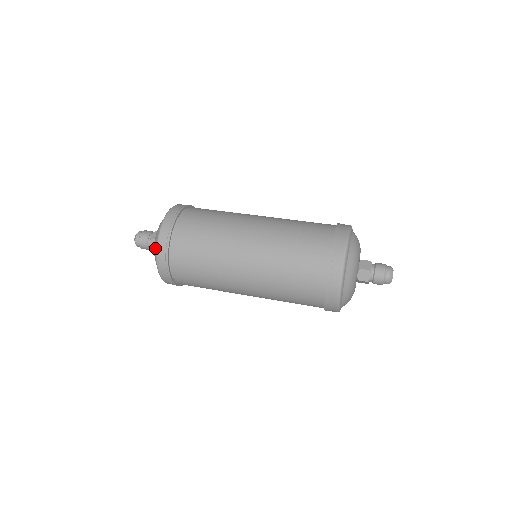
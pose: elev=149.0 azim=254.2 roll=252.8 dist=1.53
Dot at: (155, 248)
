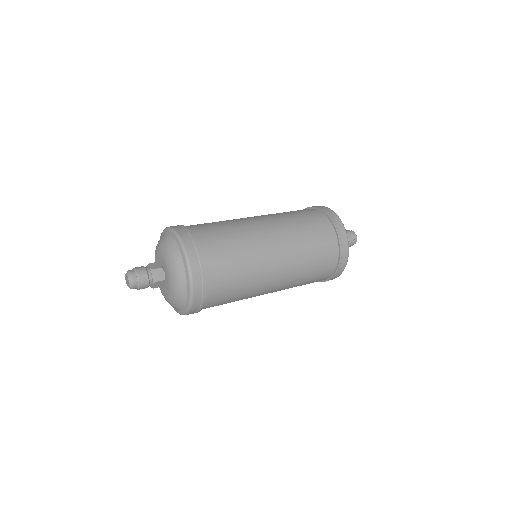
Dot at: (182, 302)
